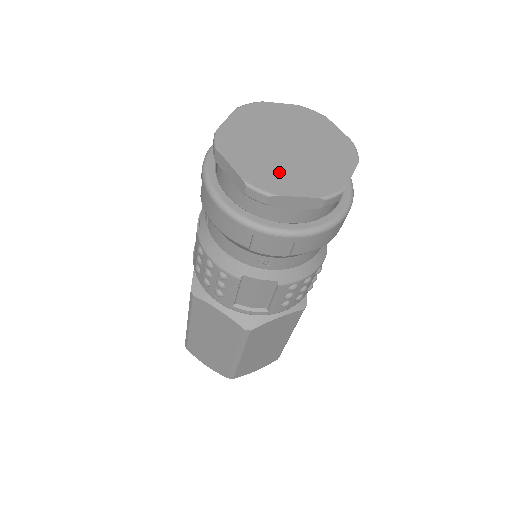
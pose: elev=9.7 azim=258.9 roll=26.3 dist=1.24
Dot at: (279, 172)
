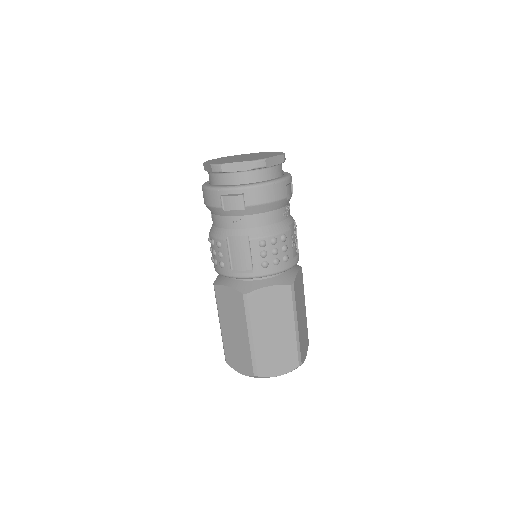
Dot at: occluded
